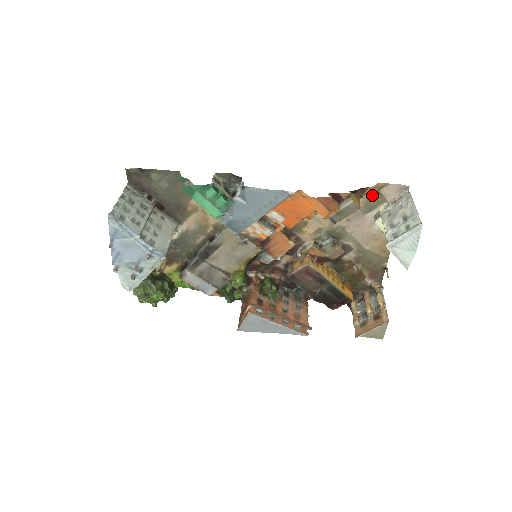
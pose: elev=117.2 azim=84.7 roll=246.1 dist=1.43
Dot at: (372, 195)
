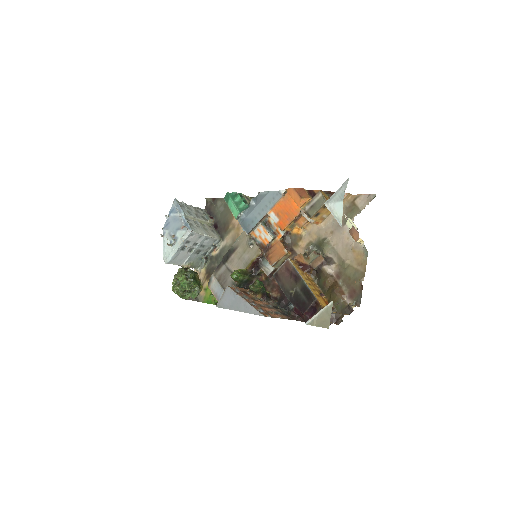
Dot at: (349, 207)
